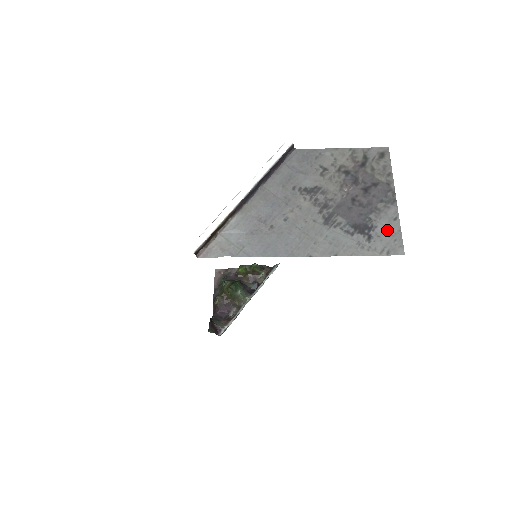
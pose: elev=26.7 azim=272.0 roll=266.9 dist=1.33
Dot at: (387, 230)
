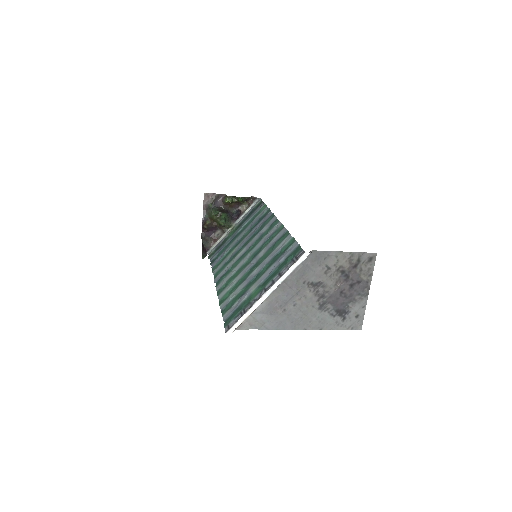
Dot at: (356, 314)
